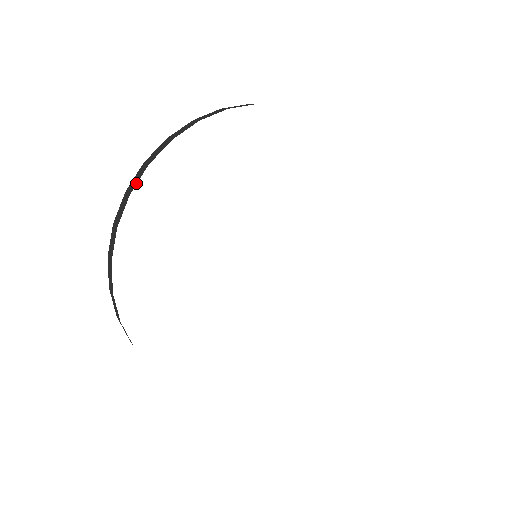
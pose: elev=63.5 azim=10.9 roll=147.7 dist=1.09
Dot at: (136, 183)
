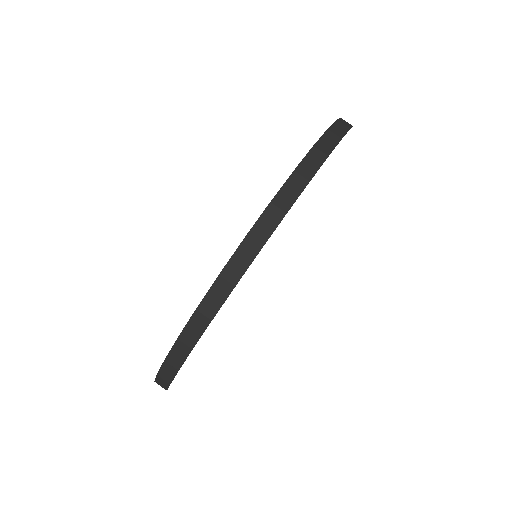
Dot at: (269, 235)
